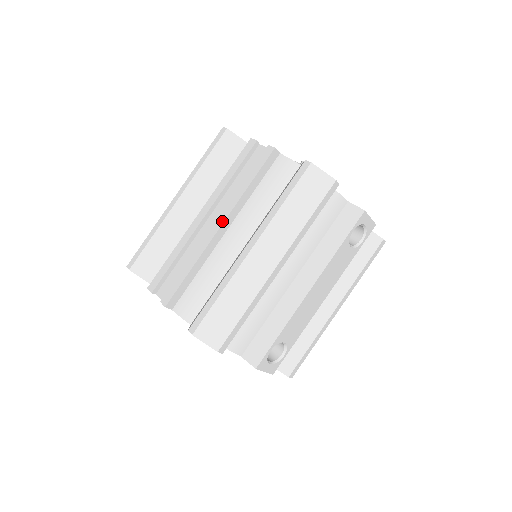
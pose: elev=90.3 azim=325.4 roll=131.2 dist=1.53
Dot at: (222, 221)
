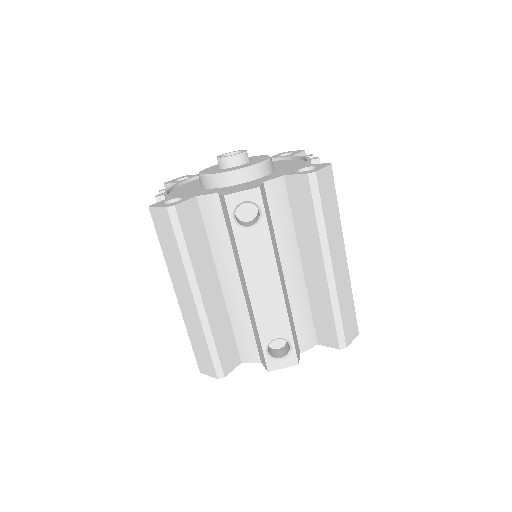
Dot at: occluded
